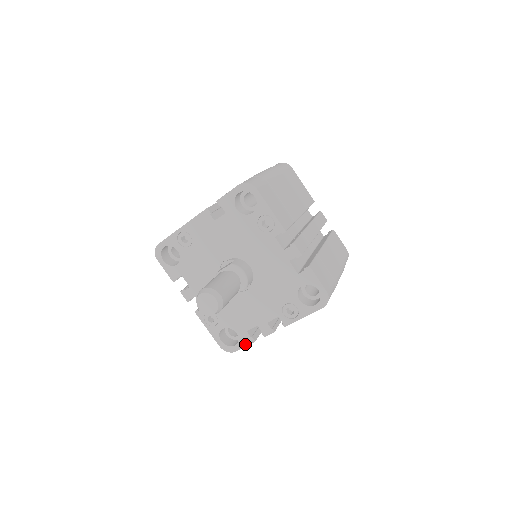
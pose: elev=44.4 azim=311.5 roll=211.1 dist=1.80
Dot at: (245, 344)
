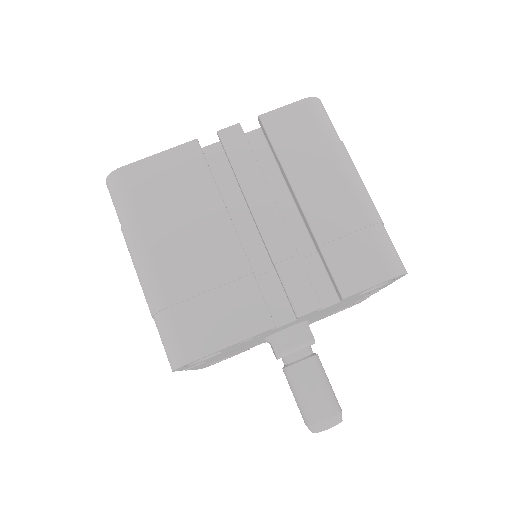
Dot at: (363, 300)
